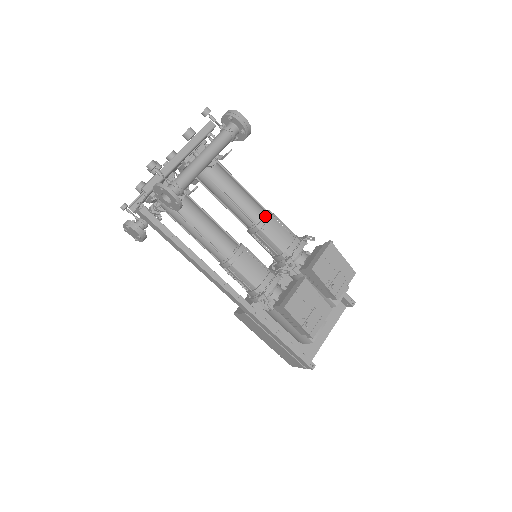
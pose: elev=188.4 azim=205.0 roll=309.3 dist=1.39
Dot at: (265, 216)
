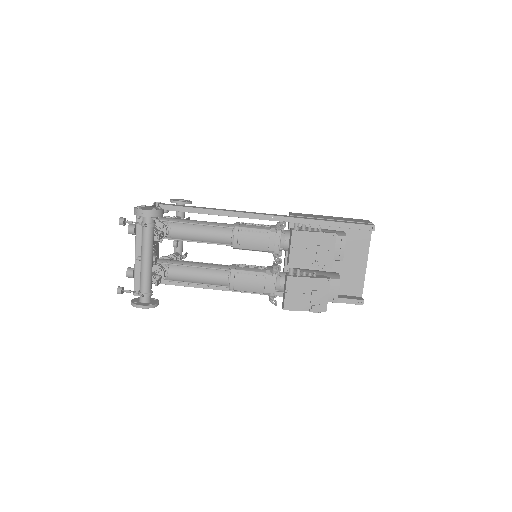
Dot at: (233, 236)
